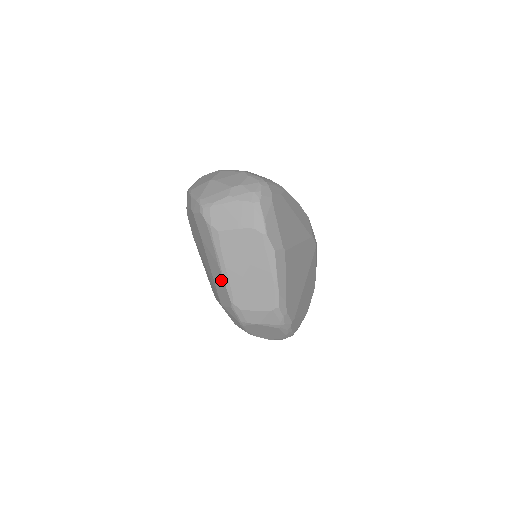
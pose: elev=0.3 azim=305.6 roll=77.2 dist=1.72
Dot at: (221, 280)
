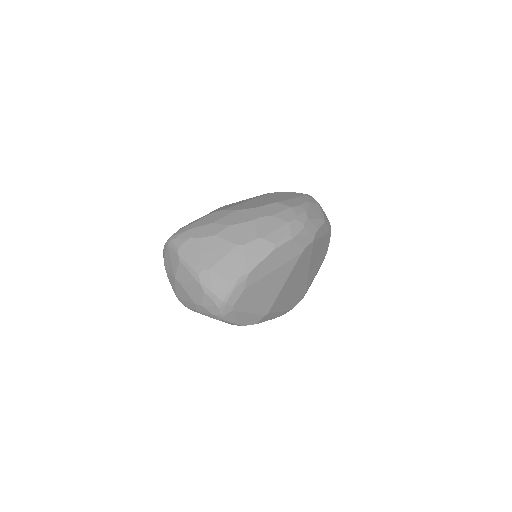
Dot at: occluded
